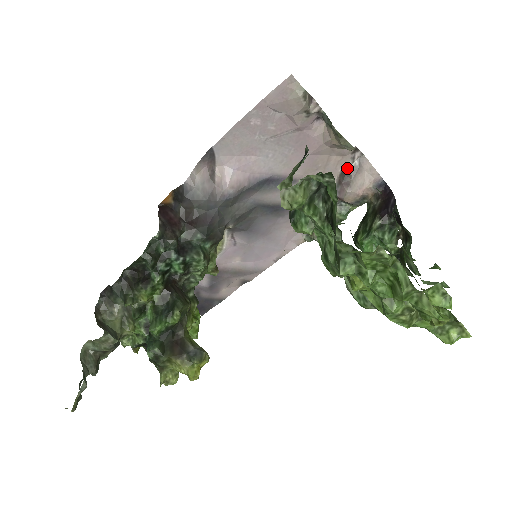
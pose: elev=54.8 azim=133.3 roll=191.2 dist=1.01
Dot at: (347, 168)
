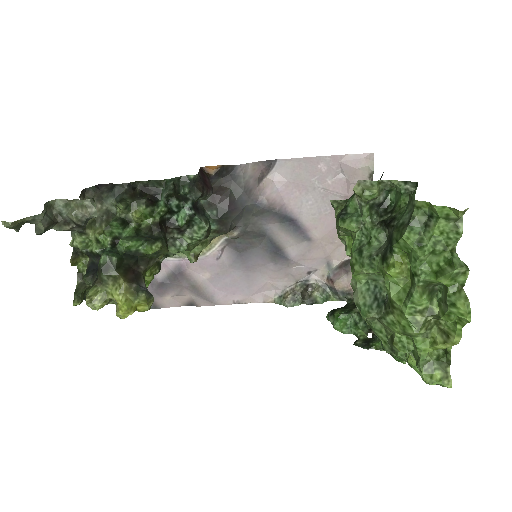
Dot at: occluded
